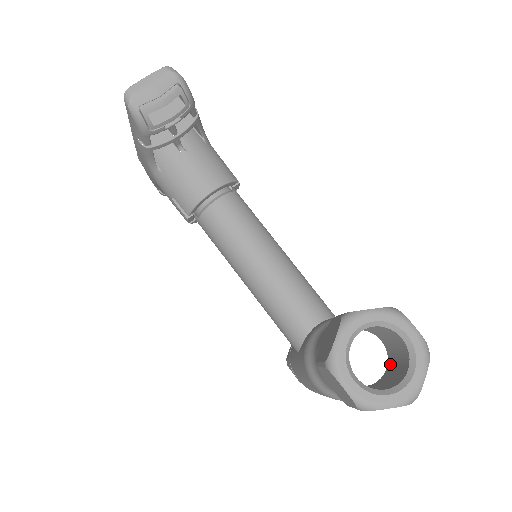
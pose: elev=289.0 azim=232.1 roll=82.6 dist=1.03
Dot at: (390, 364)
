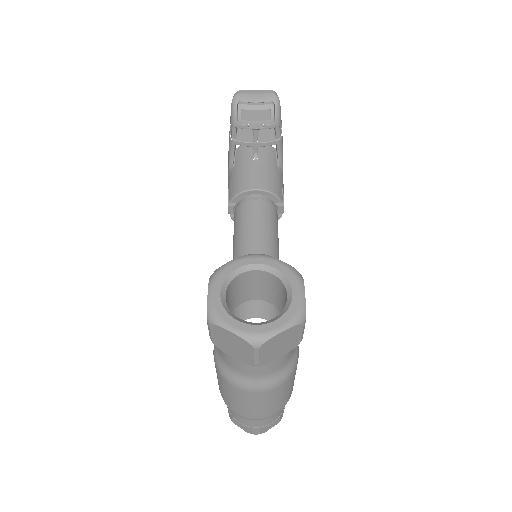
Dot at: occluded
